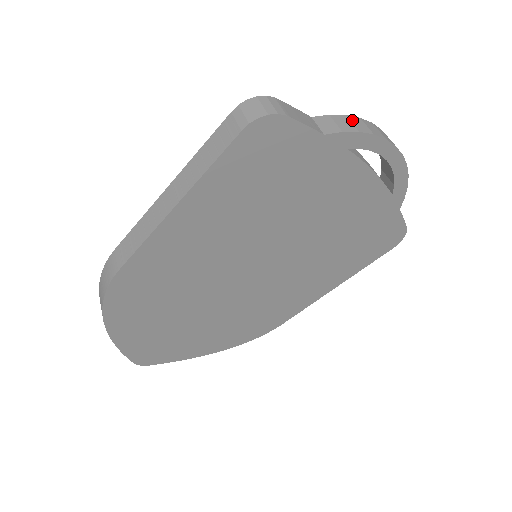
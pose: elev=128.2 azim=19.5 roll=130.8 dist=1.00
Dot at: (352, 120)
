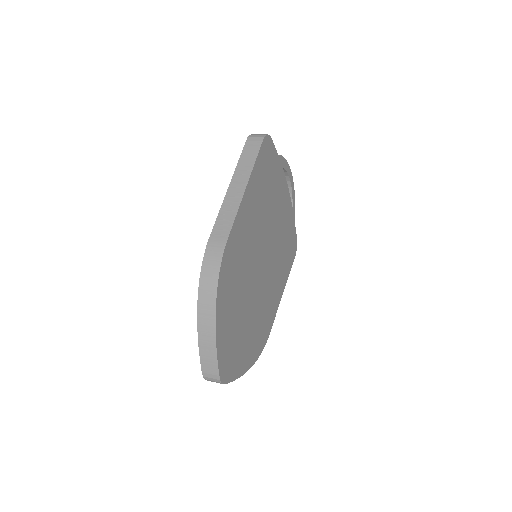
Dot at: occluded
